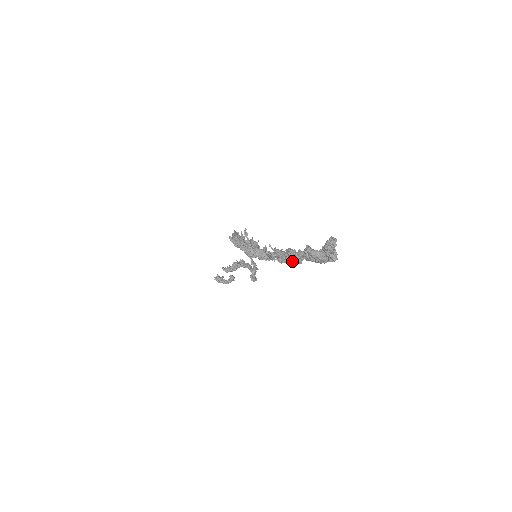
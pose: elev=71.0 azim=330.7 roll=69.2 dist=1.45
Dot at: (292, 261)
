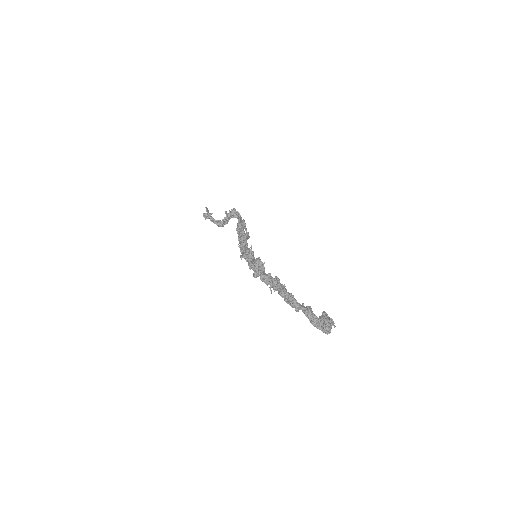
Dot at: (291, 306)
